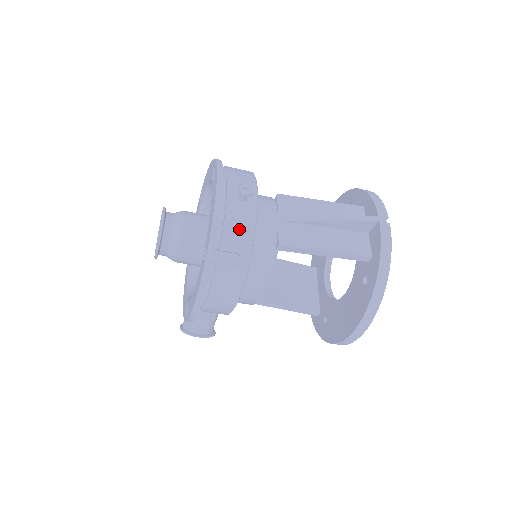
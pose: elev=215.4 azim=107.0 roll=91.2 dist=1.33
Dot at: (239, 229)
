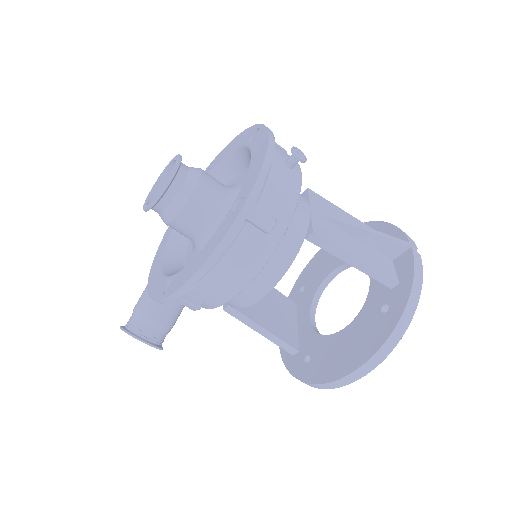
Dot at: (282, 193)
